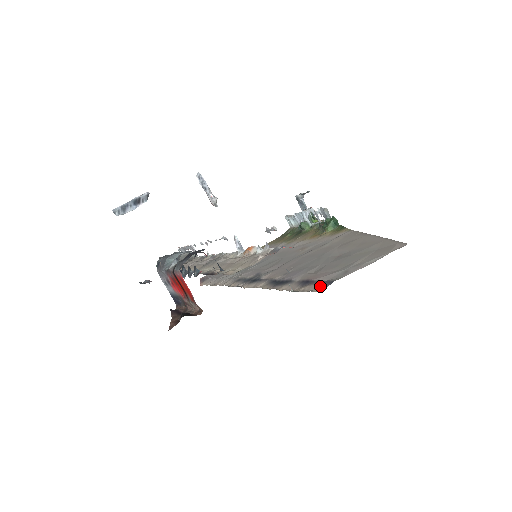
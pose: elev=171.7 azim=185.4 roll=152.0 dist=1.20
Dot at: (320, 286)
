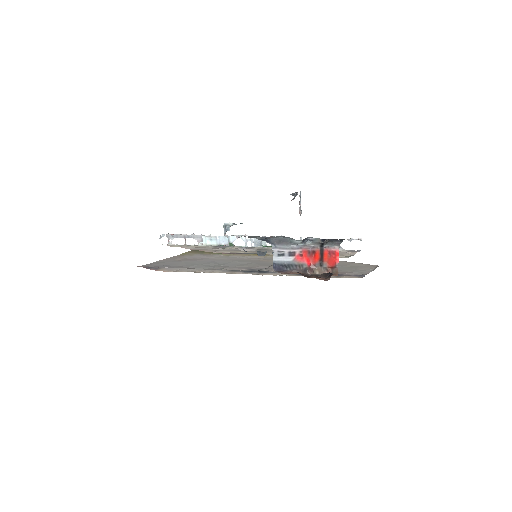
Dot at: (358, 277)
